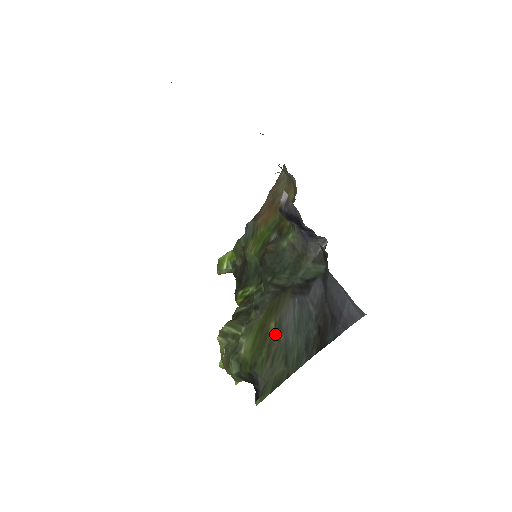
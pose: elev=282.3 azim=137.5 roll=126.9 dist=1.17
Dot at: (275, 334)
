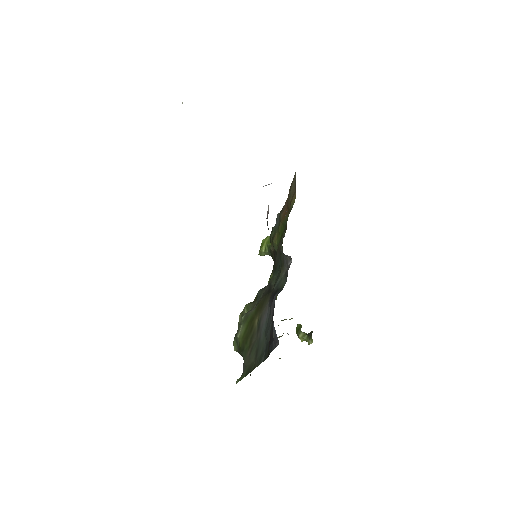
Dot at: (256, 329)
